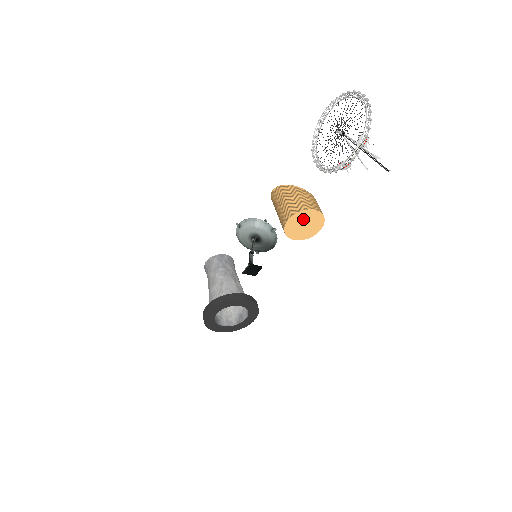
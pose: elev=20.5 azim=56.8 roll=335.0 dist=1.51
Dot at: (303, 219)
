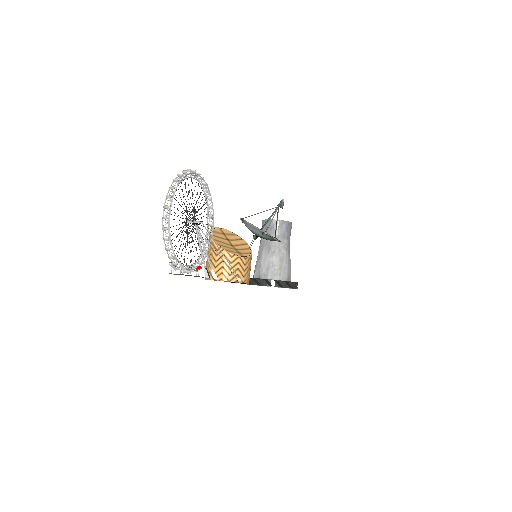
Dot at: occluded
